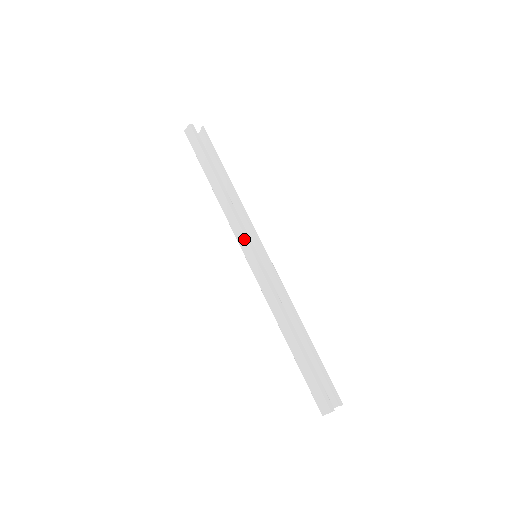
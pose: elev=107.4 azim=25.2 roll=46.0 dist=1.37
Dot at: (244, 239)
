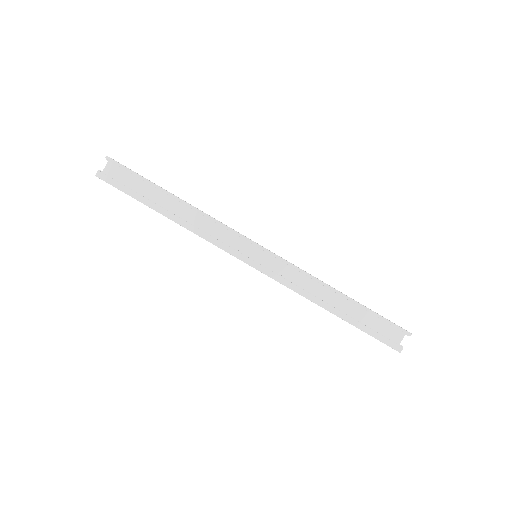
Dot at: occluded
